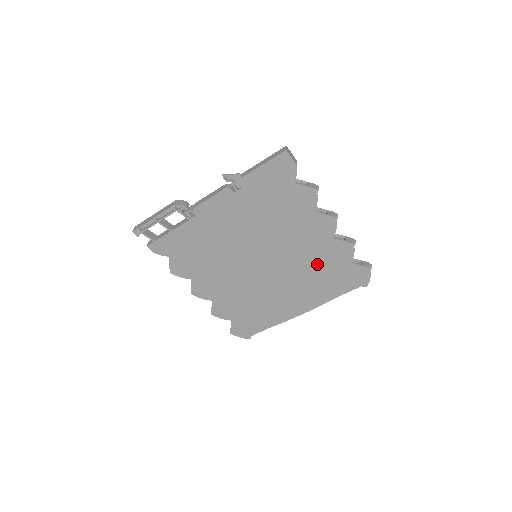
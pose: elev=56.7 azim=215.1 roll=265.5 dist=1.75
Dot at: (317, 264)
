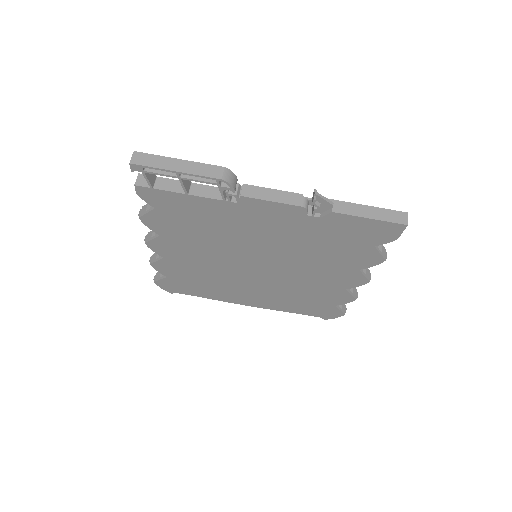
Dot at: (307, 292)
